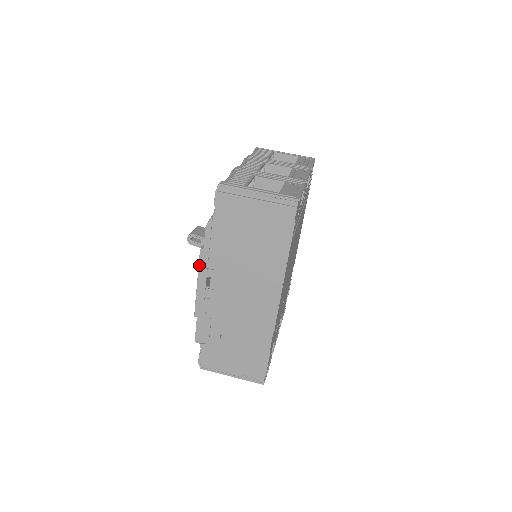
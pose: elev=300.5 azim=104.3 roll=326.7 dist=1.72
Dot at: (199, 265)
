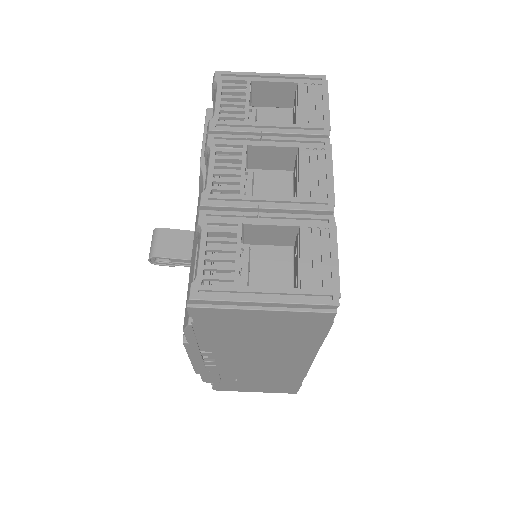
Dot at: (187, 351)
